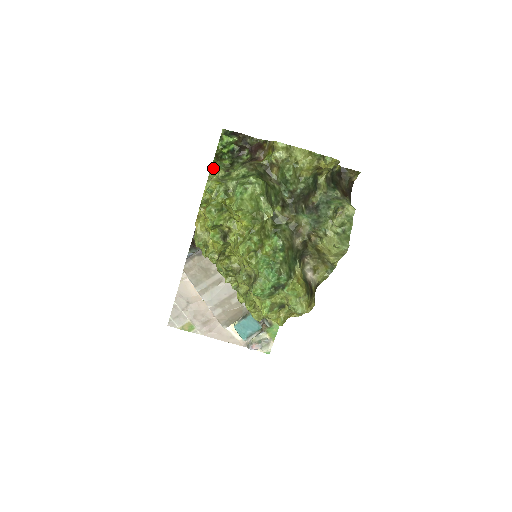
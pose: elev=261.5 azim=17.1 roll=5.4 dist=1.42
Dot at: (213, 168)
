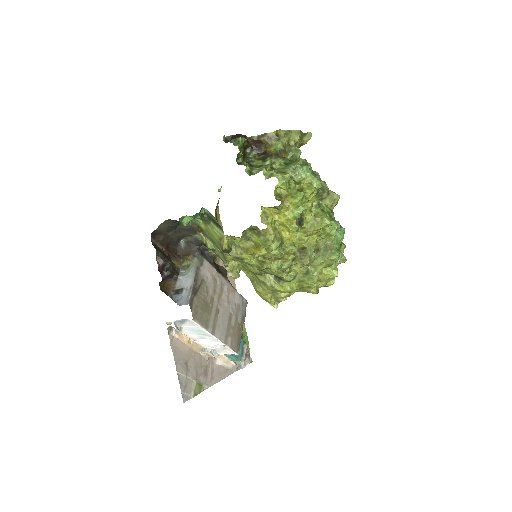
Dot at: (251, 170)
